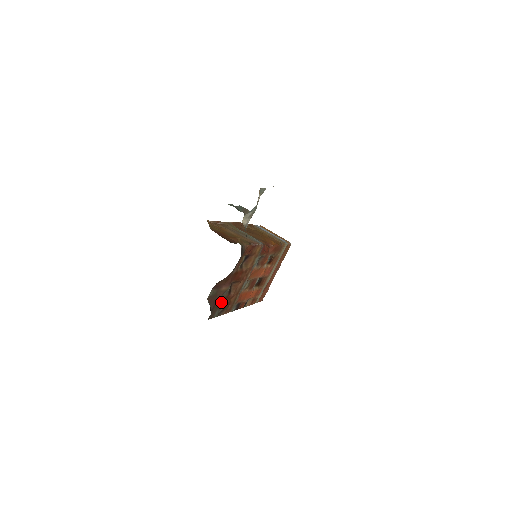
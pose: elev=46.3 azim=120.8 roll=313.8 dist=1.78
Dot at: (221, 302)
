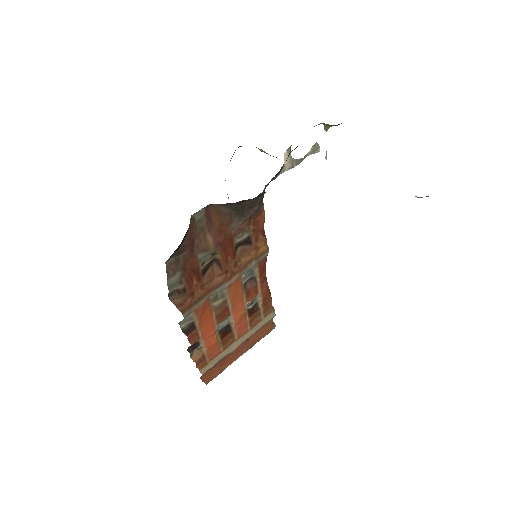
Dot at: (190, 268)
